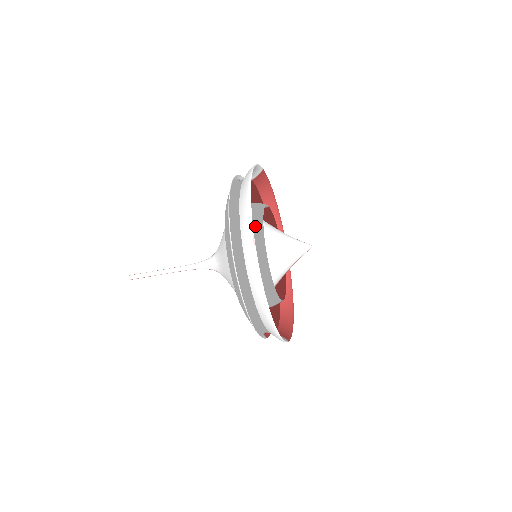
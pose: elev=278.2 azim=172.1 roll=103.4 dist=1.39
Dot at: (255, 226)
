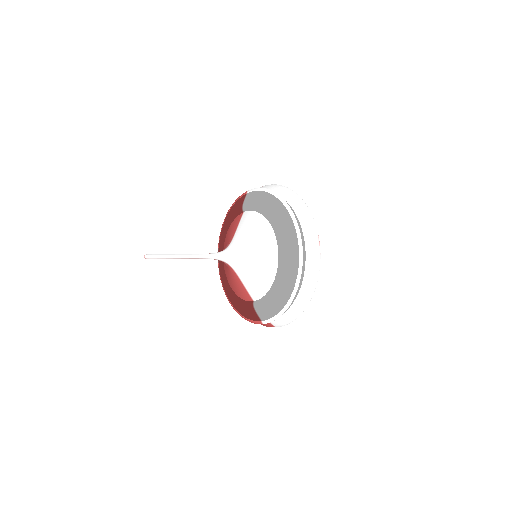
Dot at: occluded
